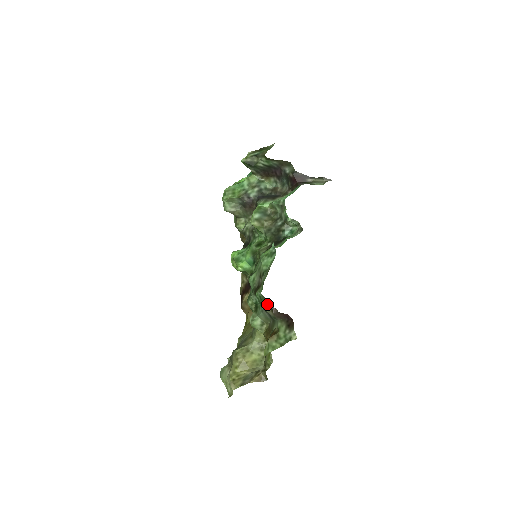
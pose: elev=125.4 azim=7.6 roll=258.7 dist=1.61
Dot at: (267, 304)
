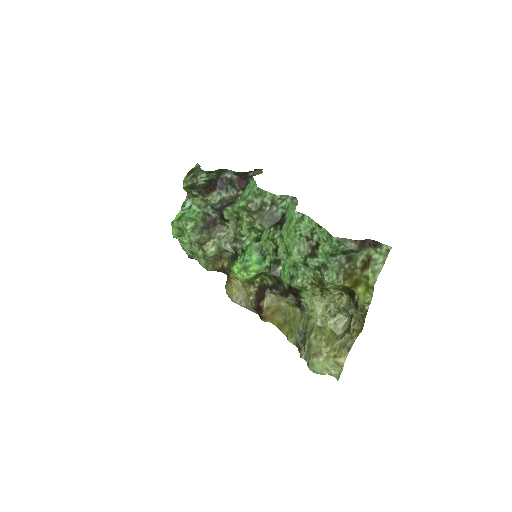
Dot at: (347, 242)
